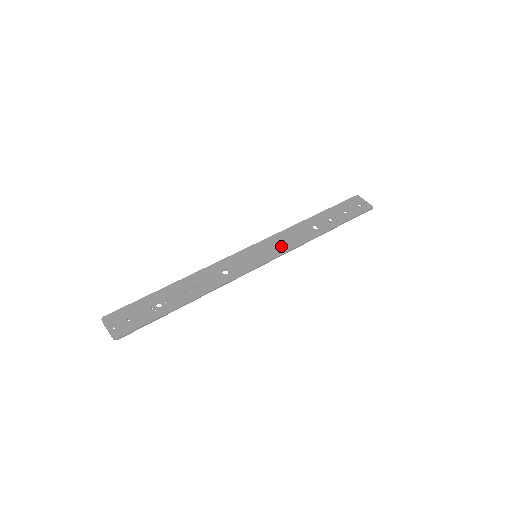
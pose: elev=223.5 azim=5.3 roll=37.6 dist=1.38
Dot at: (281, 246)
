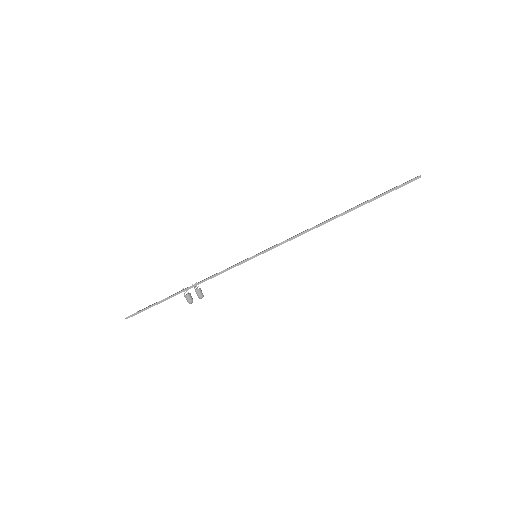
Dot at: occluded
